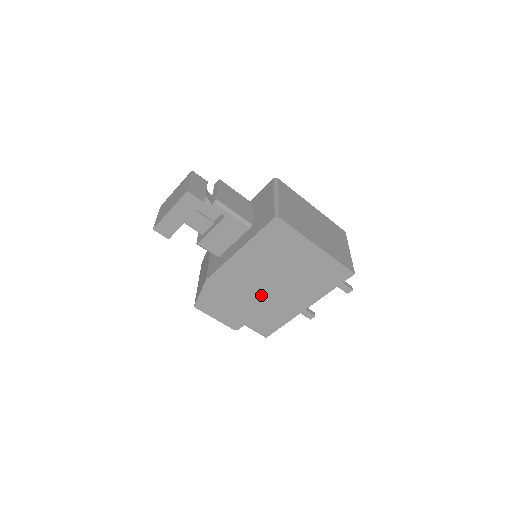
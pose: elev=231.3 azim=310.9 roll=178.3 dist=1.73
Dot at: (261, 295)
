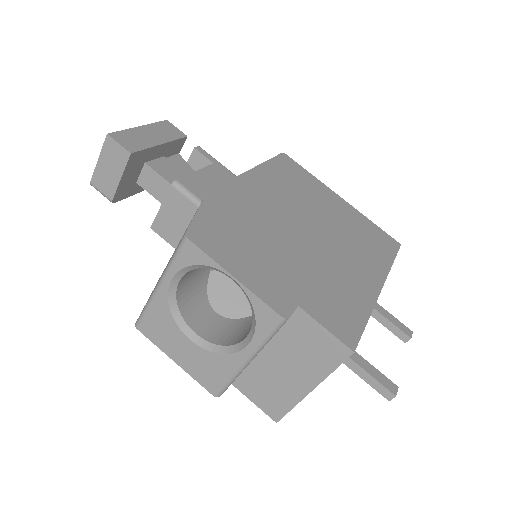
Dot at: (304, 245)
